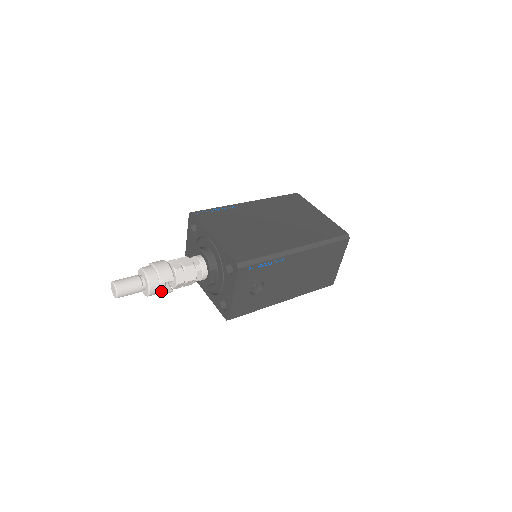
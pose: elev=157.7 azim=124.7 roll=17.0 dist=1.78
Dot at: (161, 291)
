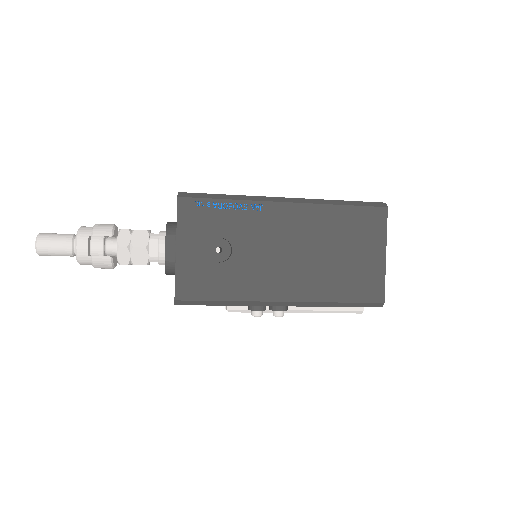
Dot at: (96, 256)
